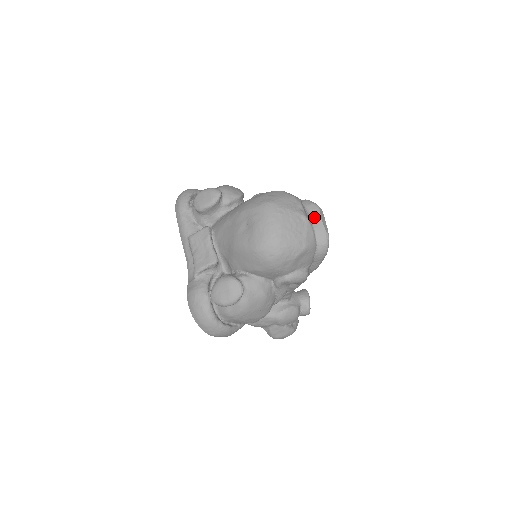
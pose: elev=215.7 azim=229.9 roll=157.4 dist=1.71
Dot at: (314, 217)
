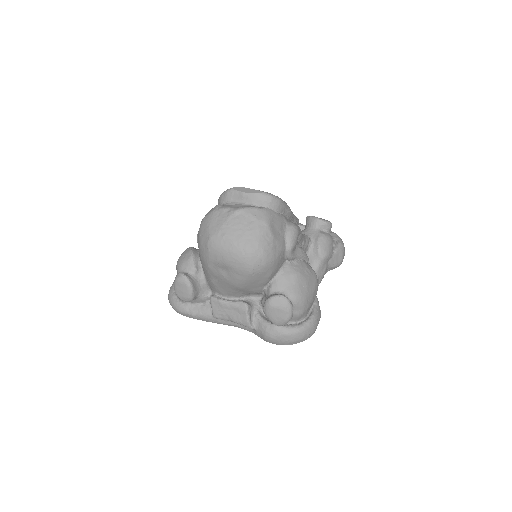
Dot at: (240, 199)
